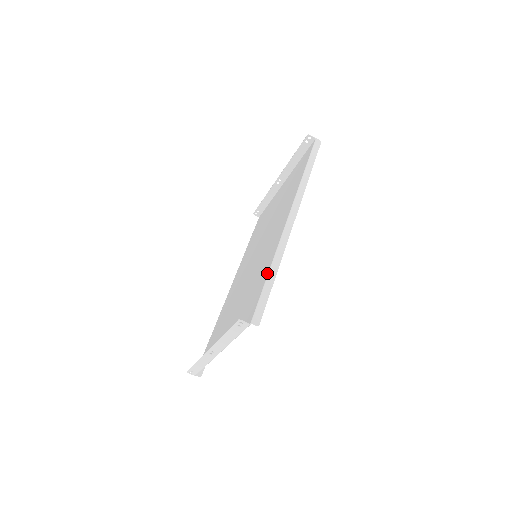
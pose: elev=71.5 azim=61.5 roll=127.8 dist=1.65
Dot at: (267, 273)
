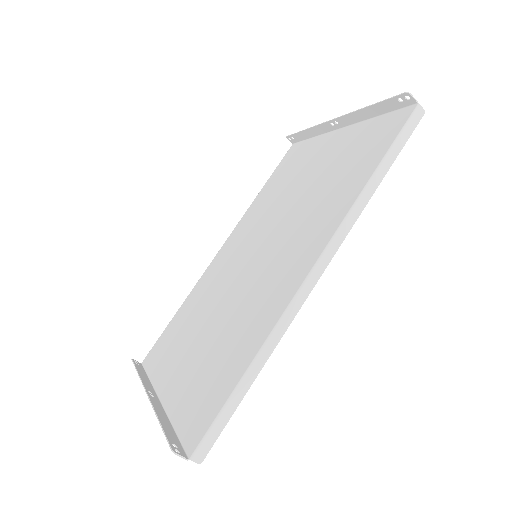
Dot at: (242, 371)
